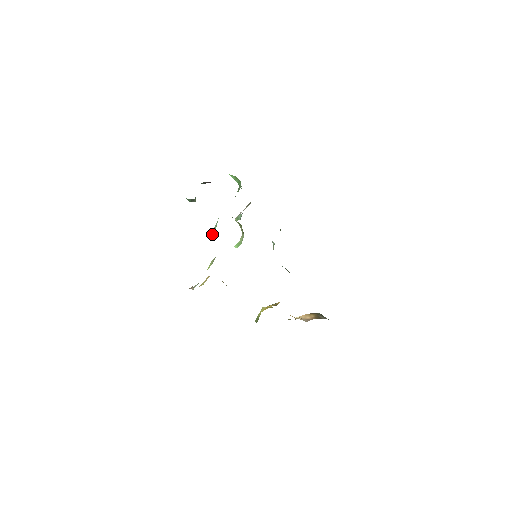
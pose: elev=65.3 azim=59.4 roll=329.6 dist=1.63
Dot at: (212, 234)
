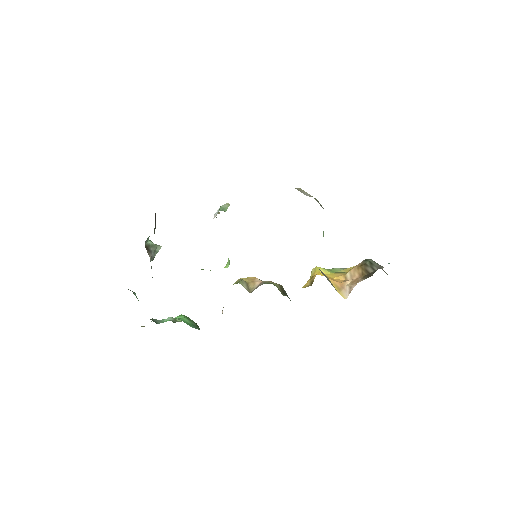
Dot at: occluded
